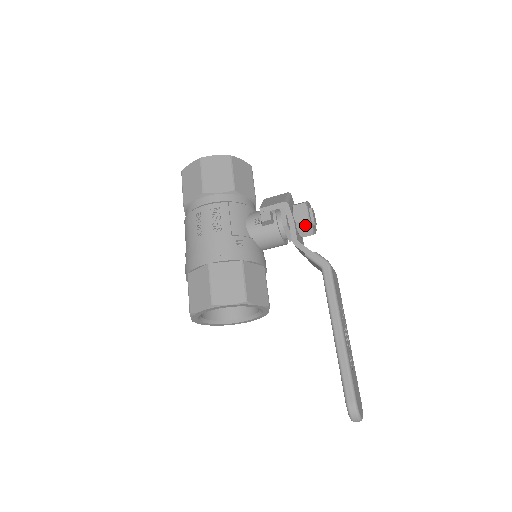
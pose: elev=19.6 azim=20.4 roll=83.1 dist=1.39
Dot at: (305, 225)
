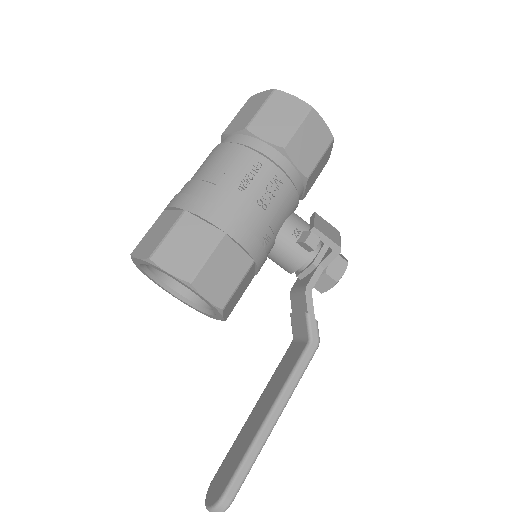
Dot at: (328, 282)
